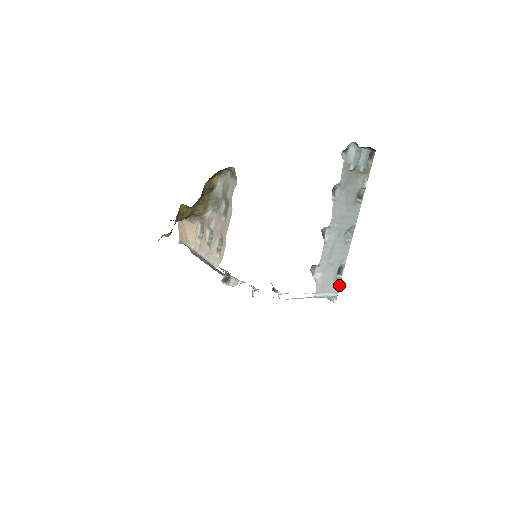
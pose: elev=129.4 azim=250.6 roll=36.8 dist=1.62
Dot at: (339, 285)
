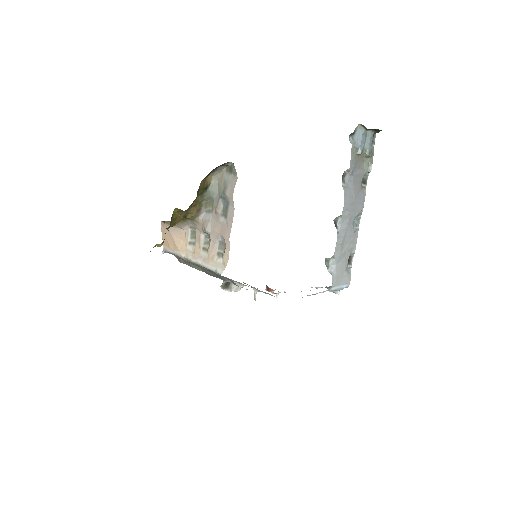
Dot at: (350, 275)
